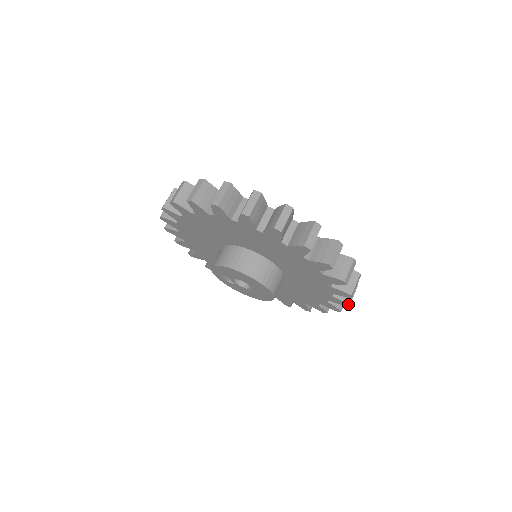
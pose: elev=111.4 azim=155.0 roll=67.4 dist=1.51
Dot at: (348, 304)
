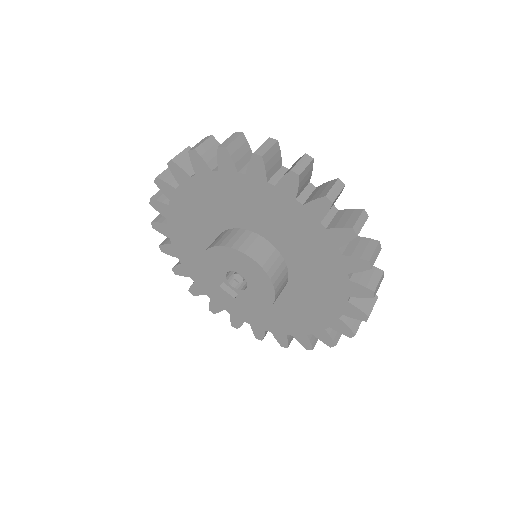
Dot at: (349, 228)
